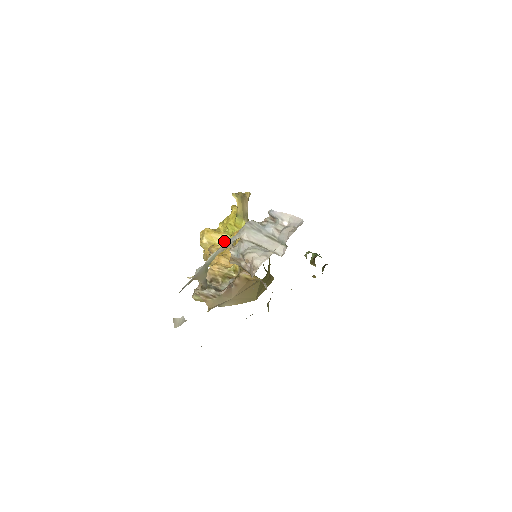
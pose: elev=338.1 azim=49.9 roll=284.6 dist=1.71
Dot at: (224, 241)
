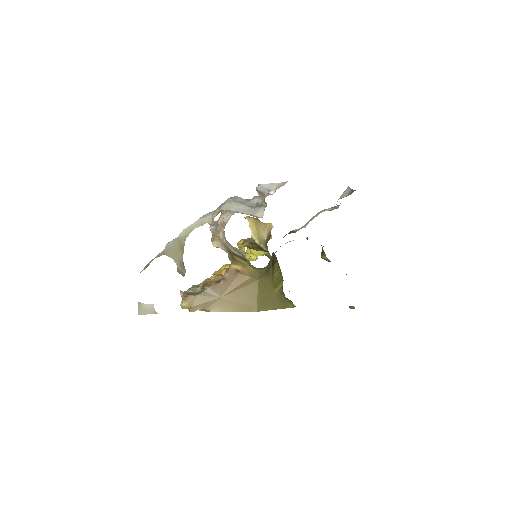
Dot at: occluded
